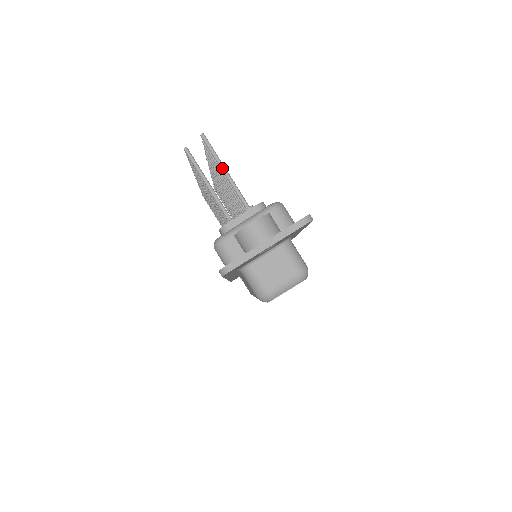
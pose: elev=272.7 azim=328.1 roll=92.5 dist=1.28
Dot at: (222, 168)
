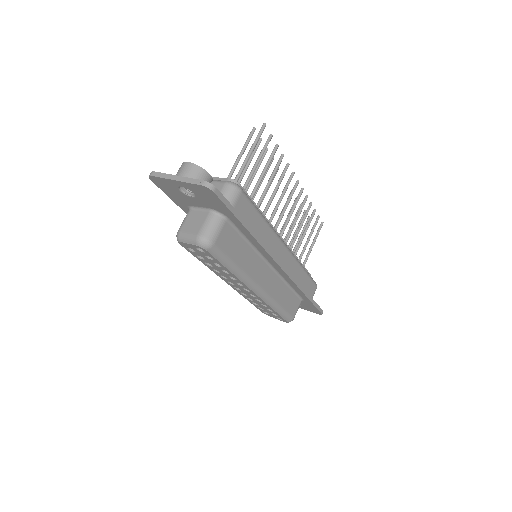
Dot at: (250, 149)
